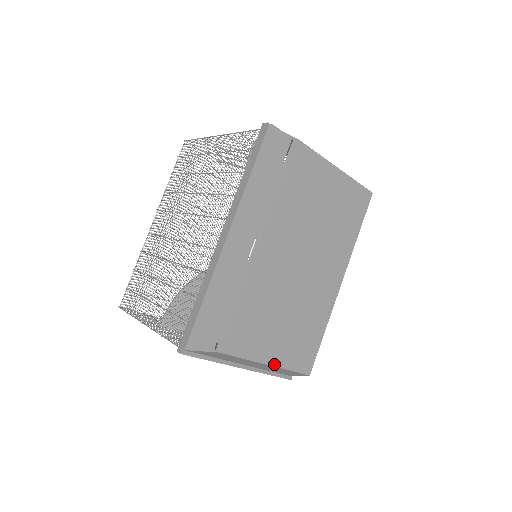
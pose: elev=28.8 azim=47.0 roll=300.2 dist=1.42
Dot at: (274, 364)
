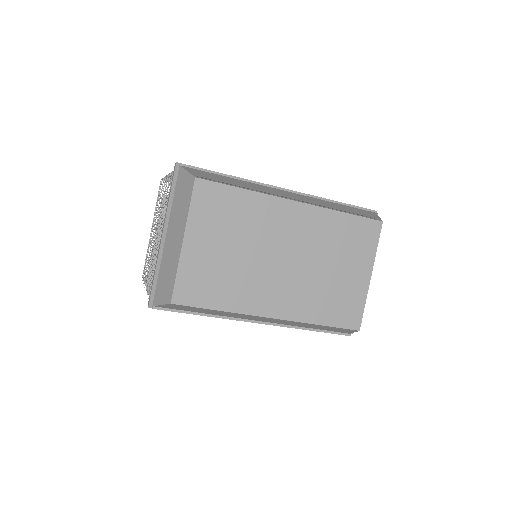
Dot at: (184, 248)
